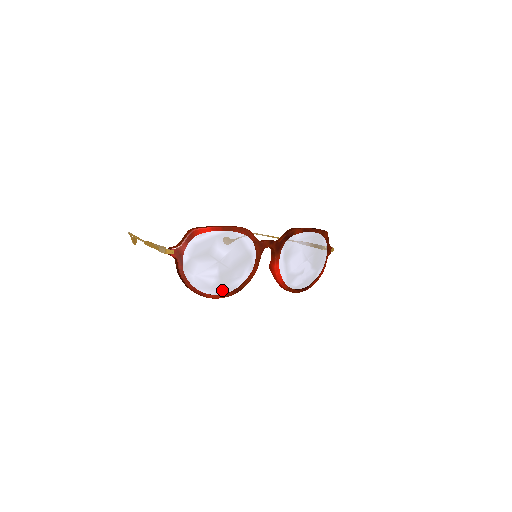
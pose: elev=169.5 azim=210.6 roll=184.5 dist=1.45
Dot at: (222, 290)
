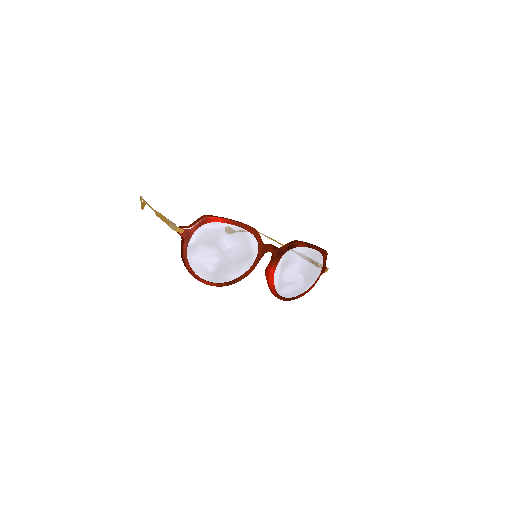
Dot at: (217, 279)
